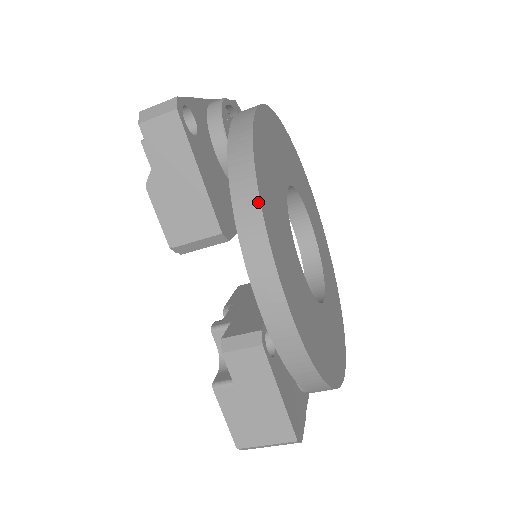
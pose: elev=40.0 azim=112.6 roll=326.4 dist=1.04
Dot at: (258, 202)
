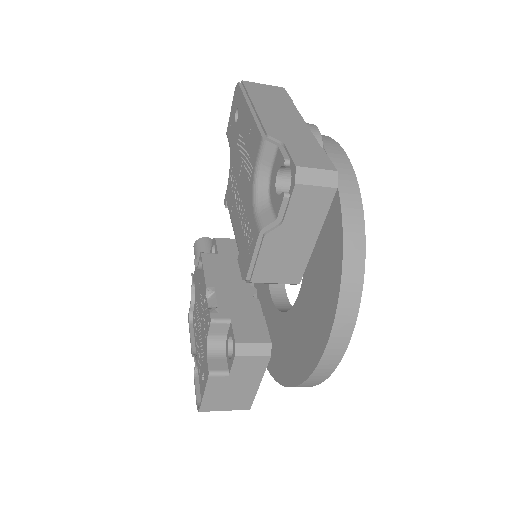
Dot at: (361, 291)
